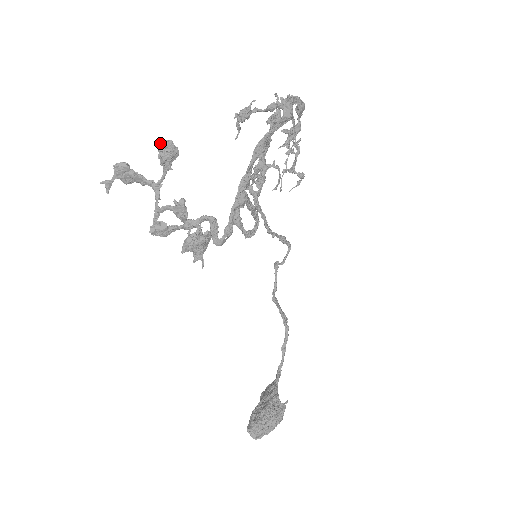
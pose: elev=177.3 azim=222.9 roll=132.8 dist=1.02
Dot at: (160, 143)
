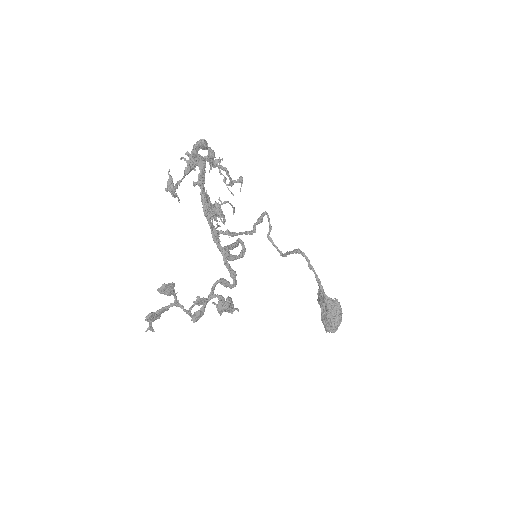
Dot at: (160, 291)
